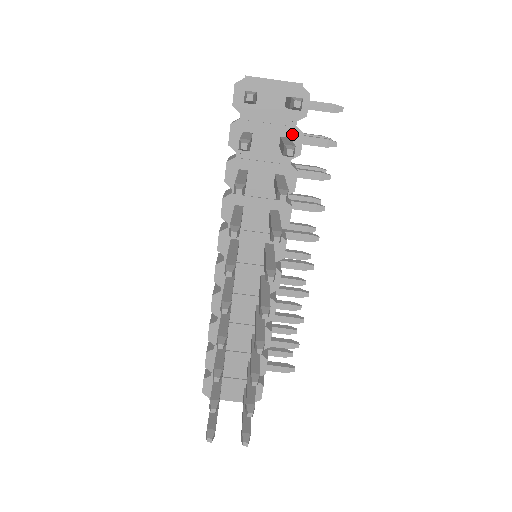
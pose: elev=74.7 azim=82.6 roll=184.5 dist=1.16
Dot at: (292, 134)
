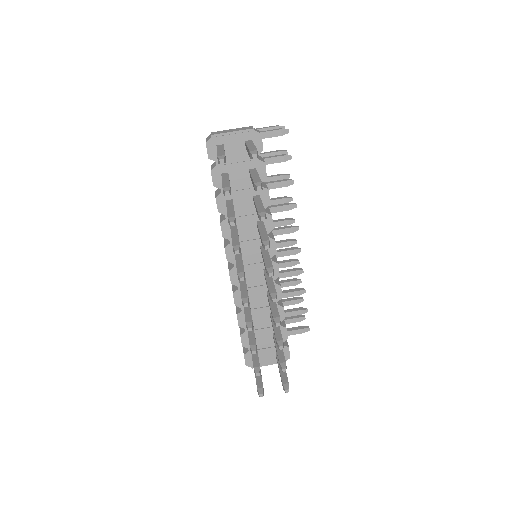
Dot at: (257, 165)
